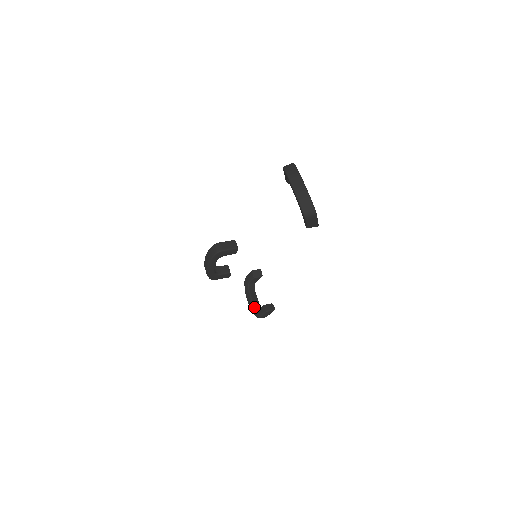
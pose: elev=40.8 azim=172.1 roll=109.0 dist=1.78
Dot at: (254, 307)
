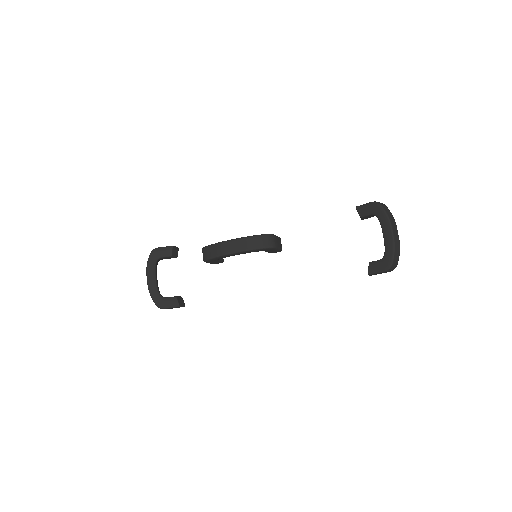
Dot at: (158, 292)
